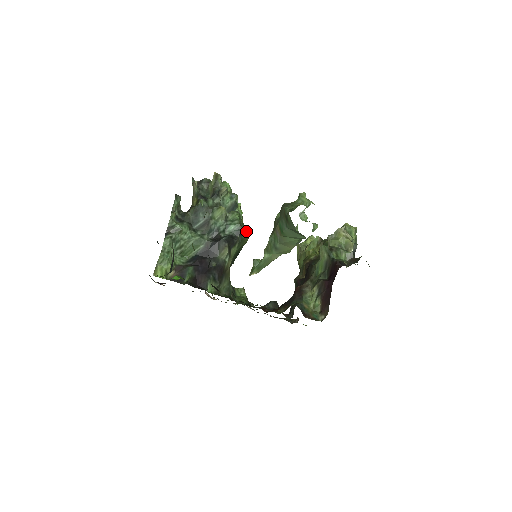
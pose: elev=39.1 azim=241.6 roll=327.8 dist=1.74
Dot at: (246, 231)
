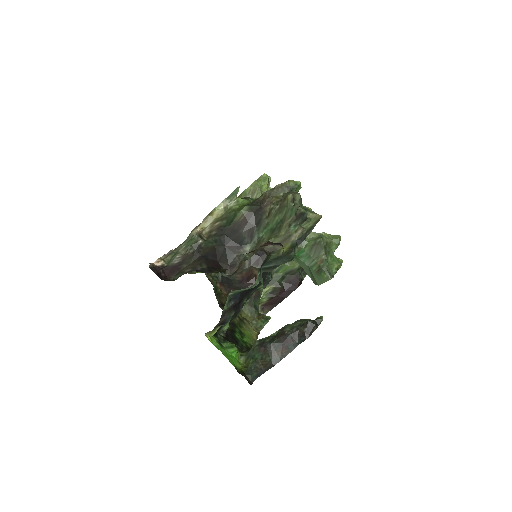
Dot at: occluded
